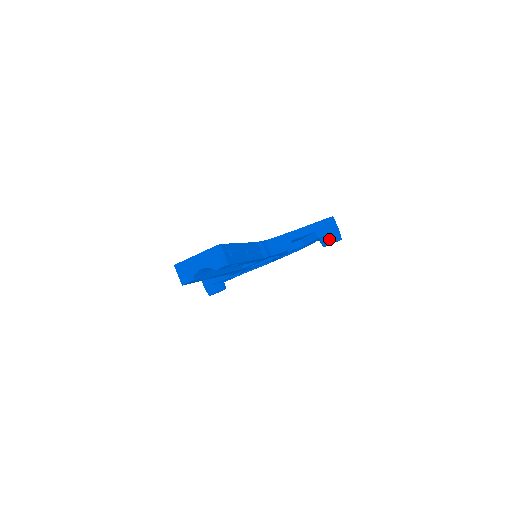
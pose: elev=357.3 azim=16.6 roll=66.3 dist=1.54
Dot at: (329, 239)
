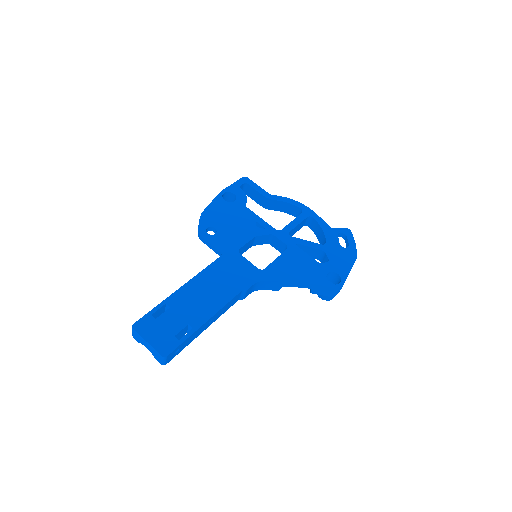
Dot at: (321, 295)
